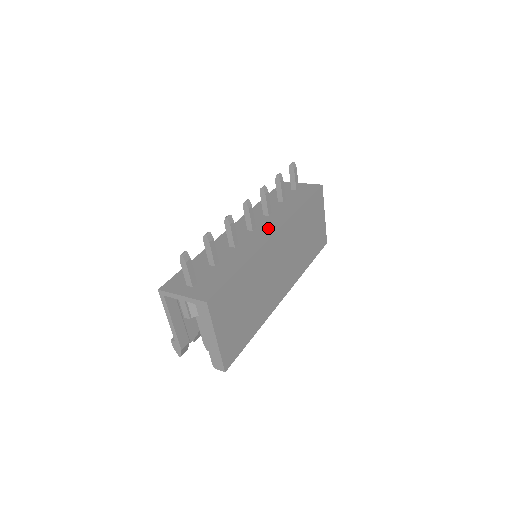
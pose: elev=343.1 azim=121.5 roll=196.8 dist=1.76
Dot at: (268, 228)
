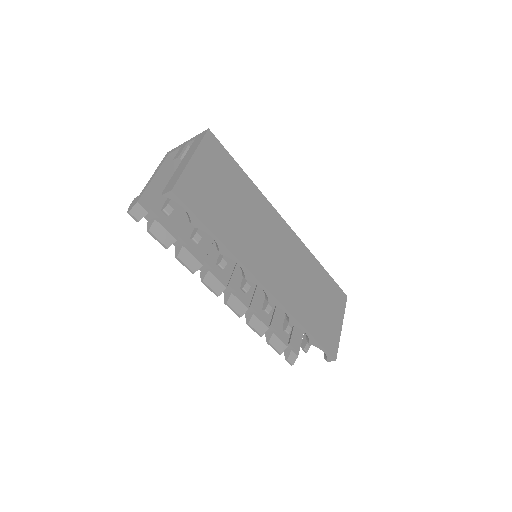
Dot at: occluded
